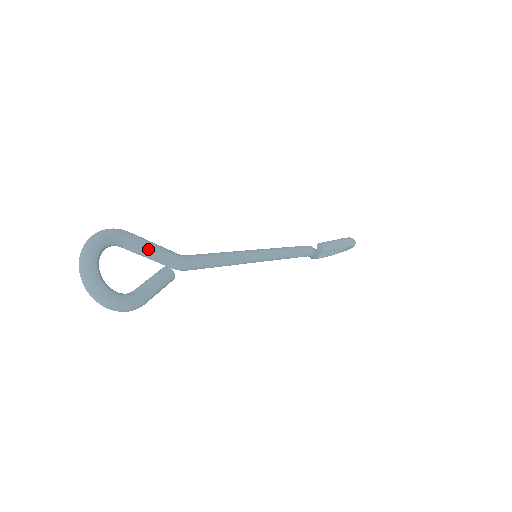
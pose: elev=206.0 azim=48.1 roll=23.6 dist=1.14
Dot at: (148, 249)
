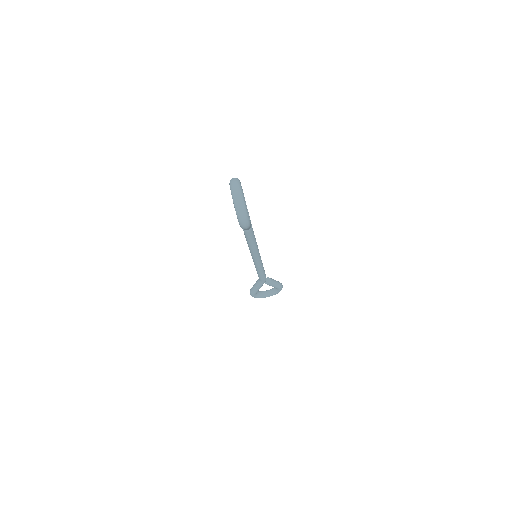
Dot at: occluded
